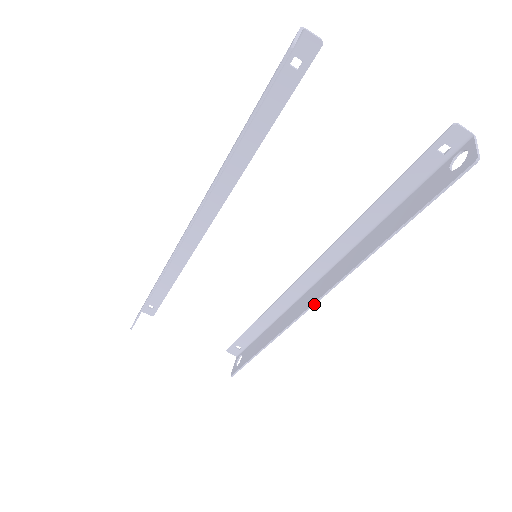
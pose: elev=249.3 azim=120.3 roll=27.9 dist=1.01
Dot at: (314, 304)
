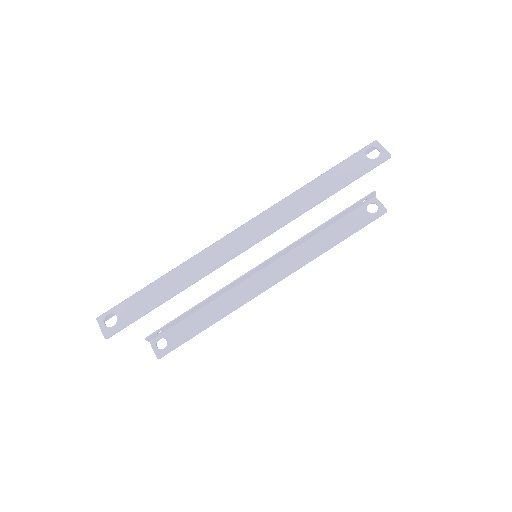
Dot at: occluded
